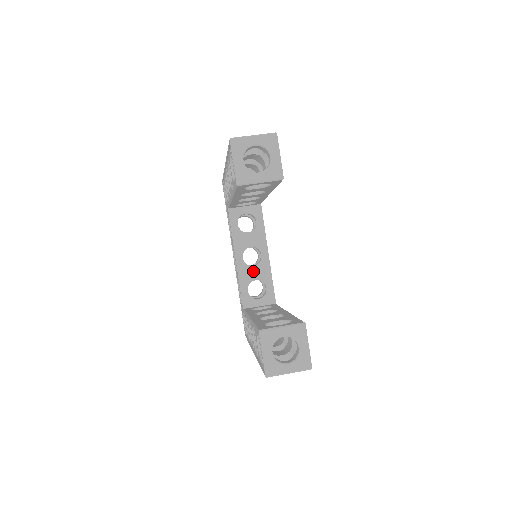
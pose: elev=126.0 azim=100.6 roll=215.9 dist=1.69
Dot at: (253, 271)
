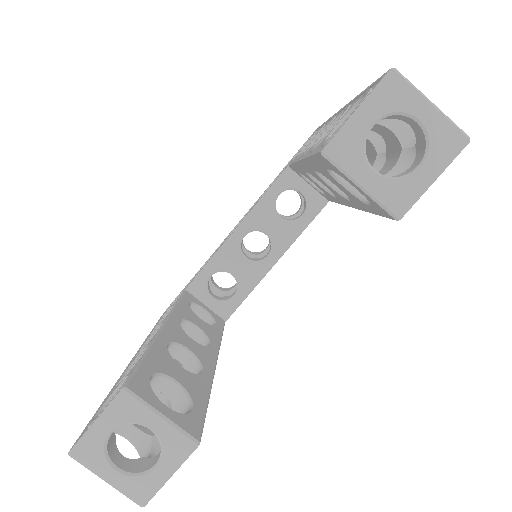
Dot at: (240, 262)
